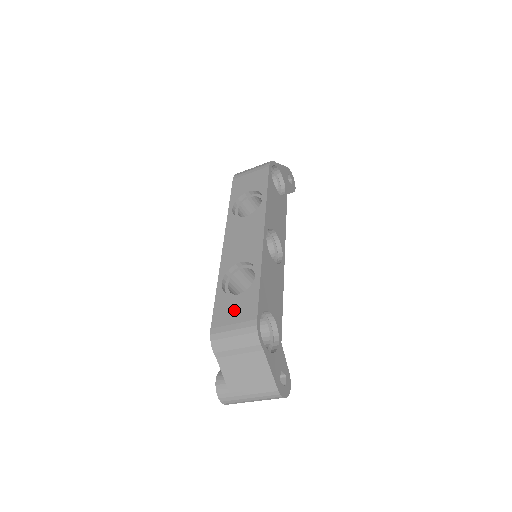
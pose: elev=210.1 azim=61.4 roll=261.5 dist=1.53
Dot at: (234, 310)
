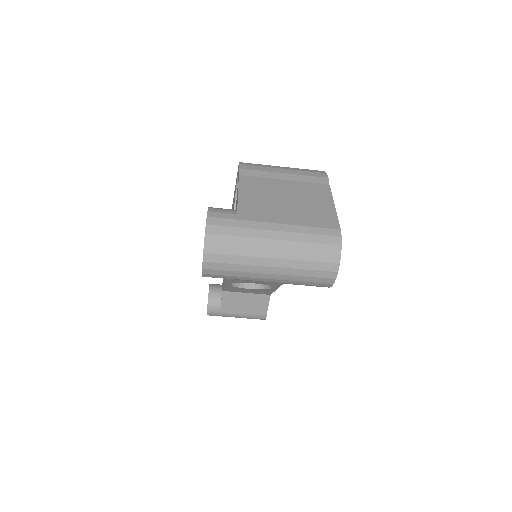
Dot at: occluded
